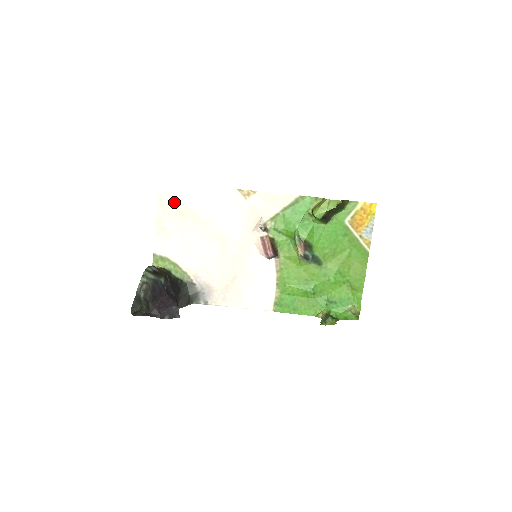
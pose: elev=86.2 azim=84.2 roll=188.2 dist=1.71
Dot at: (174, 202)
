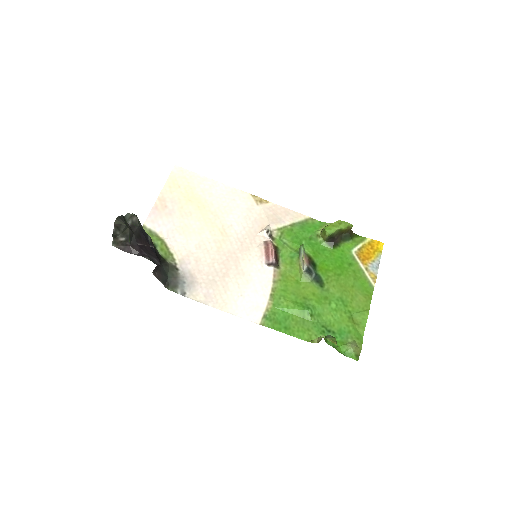
Dot at: (184, 186)
